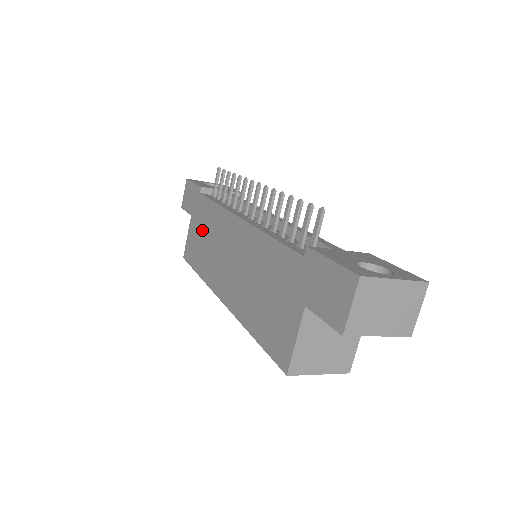
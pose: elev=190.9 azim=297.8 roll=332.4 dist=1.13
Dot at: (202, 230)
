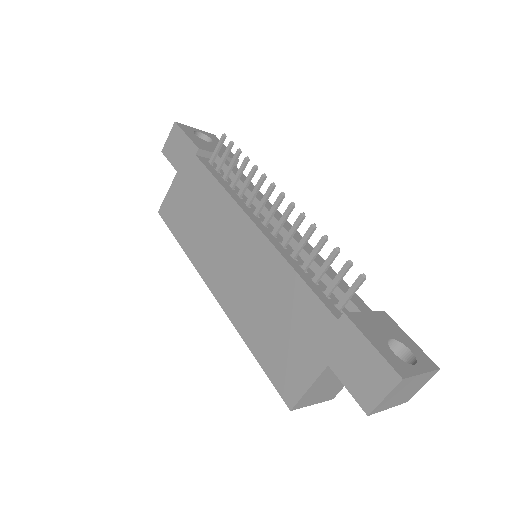
Dot at: (193, 200)
